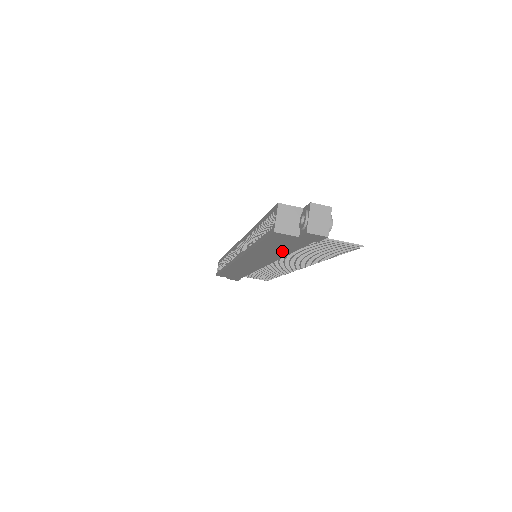
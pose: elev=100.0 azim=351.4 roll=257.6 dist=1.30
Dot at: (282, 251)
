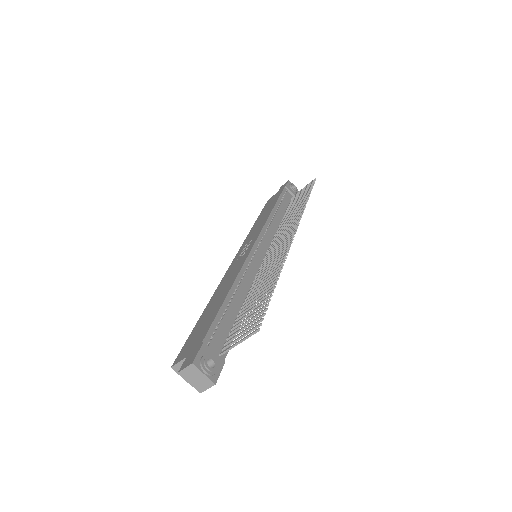
Dot at: occluded
